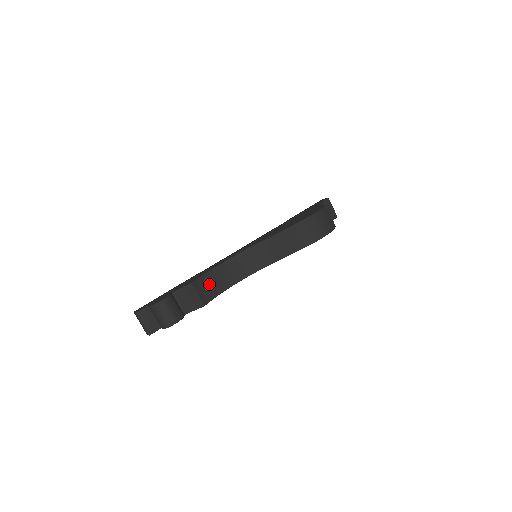
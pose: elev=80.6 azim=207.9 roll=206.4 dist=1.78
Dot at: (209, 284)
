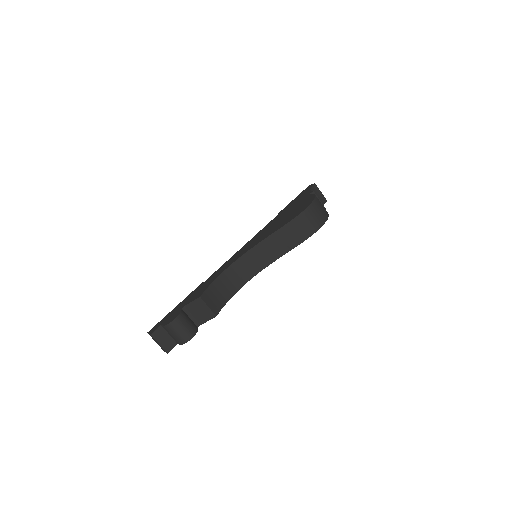
Dot at: (216, 293)
